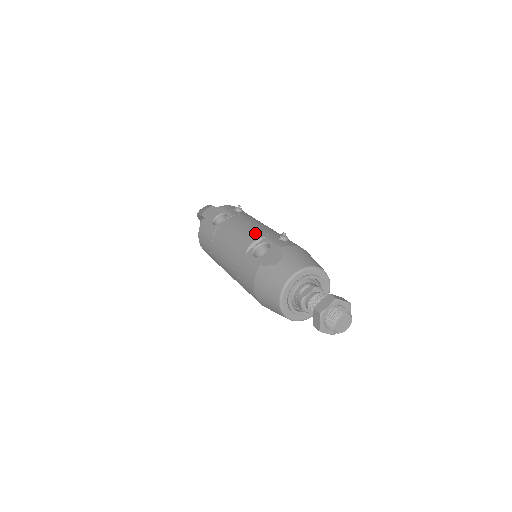
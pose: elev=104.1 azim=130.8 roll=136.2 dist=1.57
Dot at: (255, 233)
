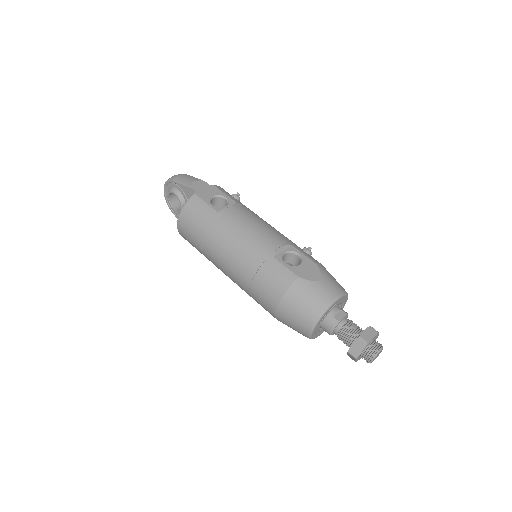
Dot at: (279, 237)
